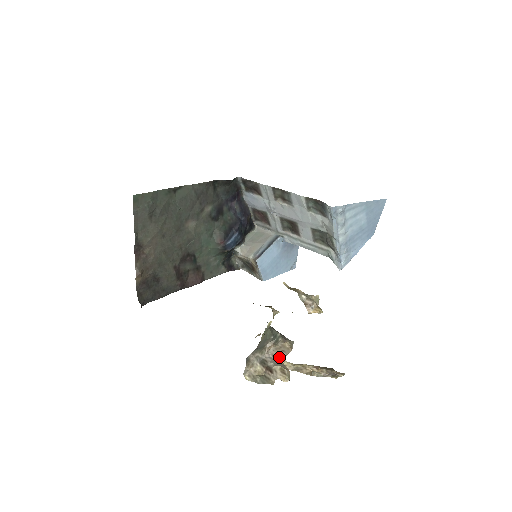
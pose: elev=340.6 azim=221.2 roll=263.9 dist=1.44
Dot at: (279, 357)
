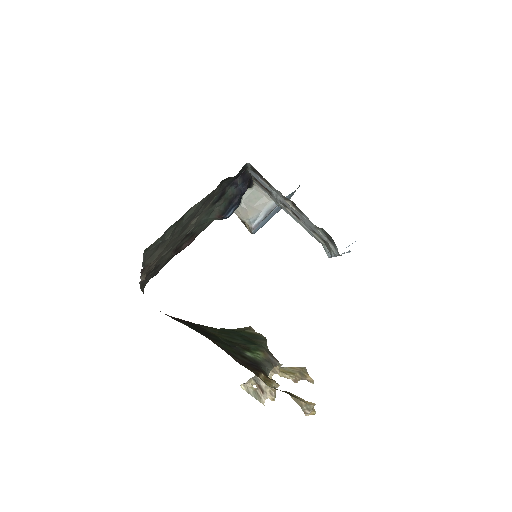
Dot at: (269, 375)
